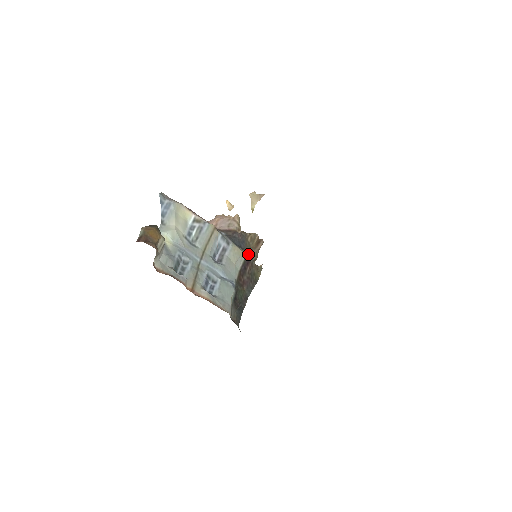
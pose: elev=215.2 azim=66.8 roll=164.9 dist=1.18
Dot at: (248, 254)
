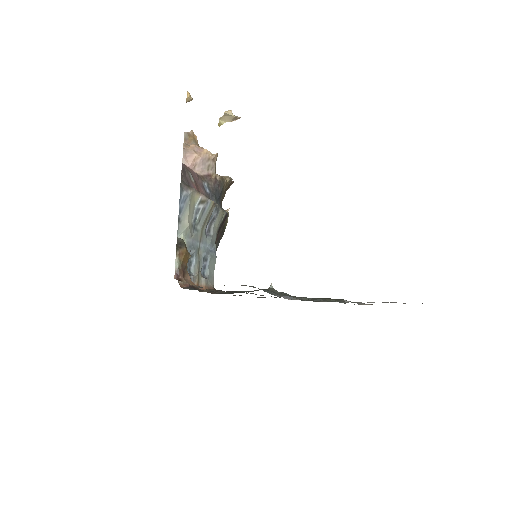
Dot at: (226, 212)
